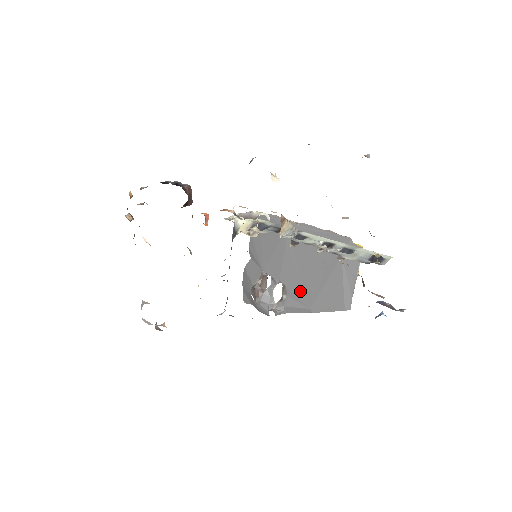
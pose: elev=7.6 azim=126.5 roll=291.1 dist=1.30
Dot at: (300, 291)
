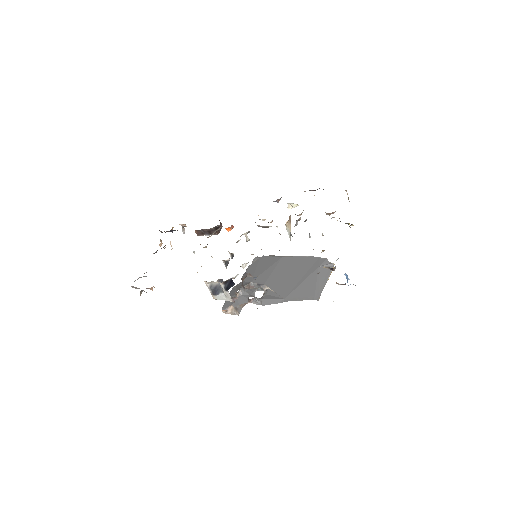
Dot at: (280, 289)
